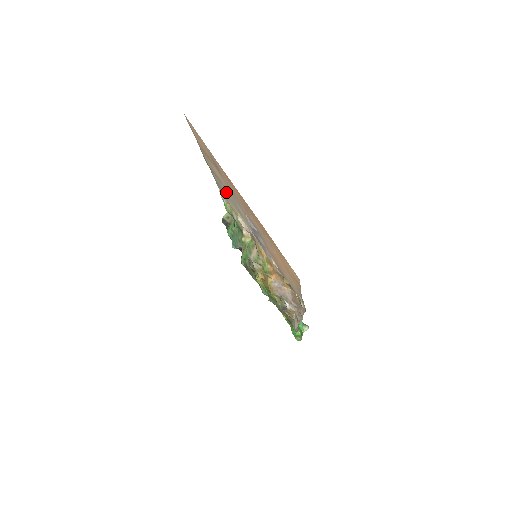
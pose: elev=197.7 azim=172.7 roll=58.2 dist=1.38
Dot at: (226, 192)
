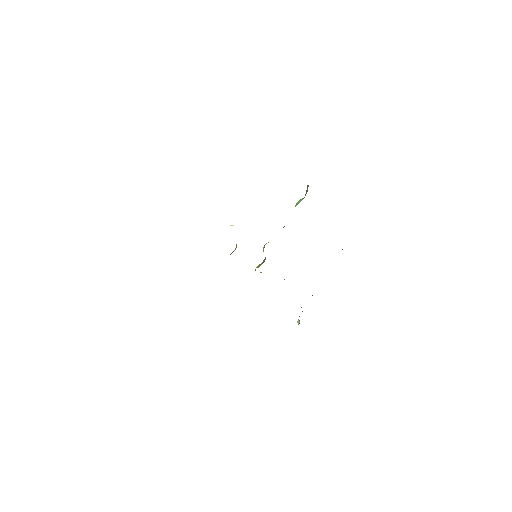
Dot at: occluded
